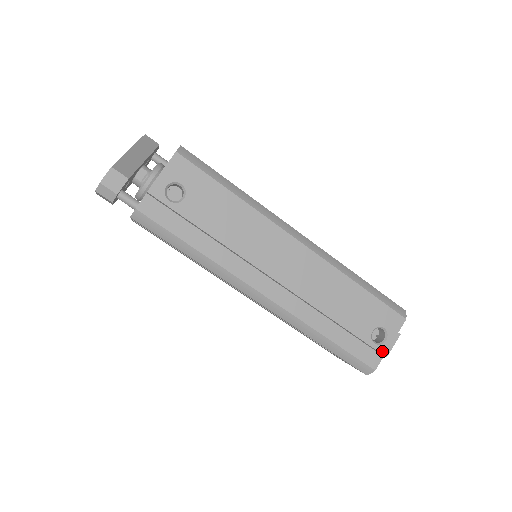
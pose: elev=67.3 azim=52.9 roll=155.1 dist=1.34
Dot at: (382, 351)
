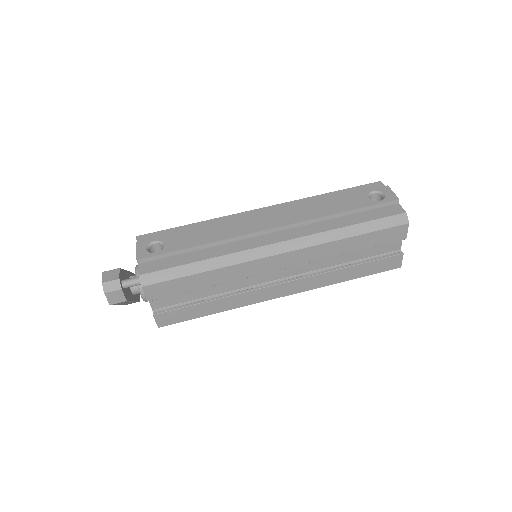
Dot at: (391, 200)
